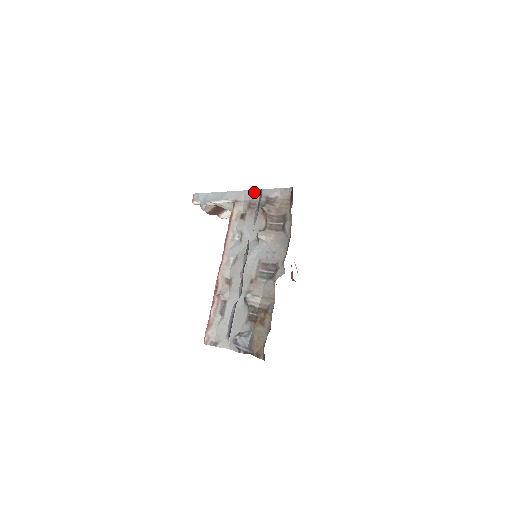
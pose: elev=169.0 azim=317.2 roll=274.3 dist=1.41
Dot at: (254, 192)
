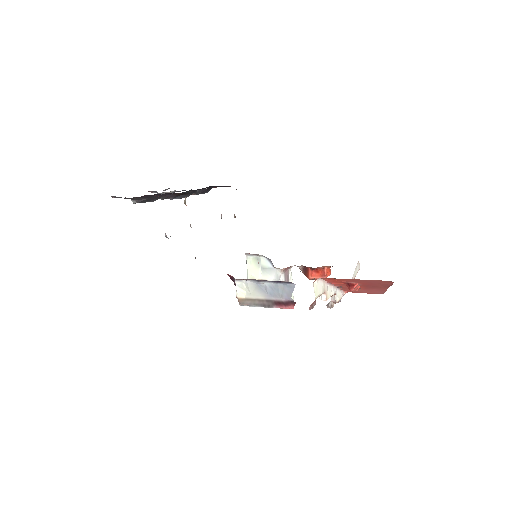
Dot at: occluded
